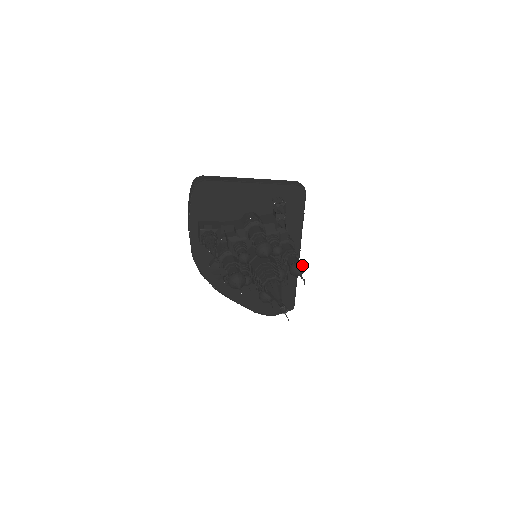
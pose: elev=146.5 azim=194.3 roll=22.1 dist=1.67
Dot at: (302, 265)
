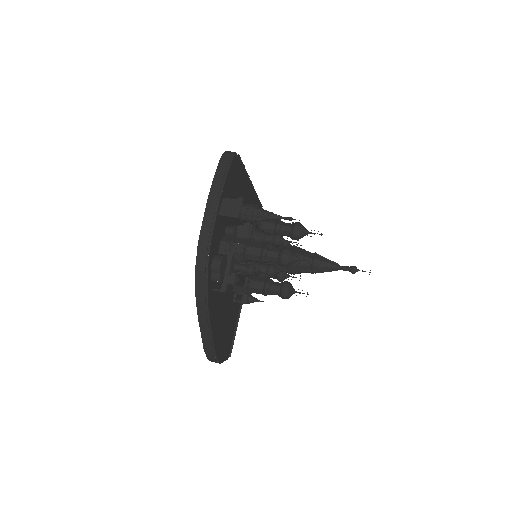
Dot at: occluded
